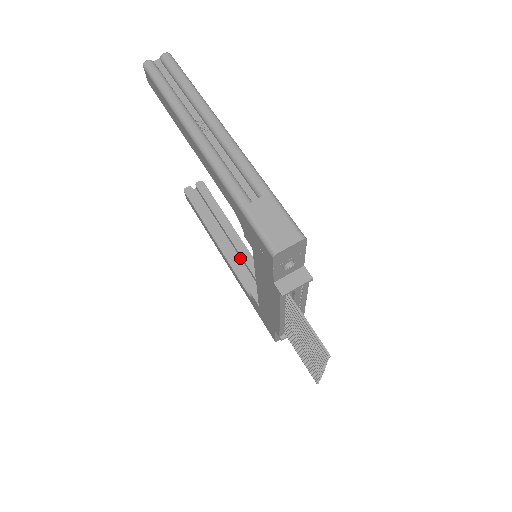
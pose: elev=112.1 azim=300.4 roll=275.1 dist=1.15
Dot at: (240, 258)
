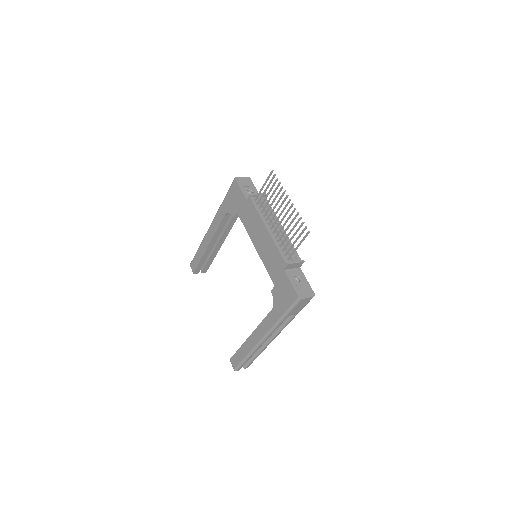
Dot at: occluded
